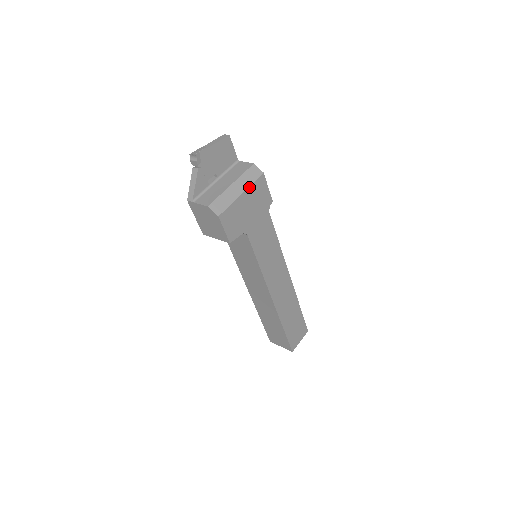
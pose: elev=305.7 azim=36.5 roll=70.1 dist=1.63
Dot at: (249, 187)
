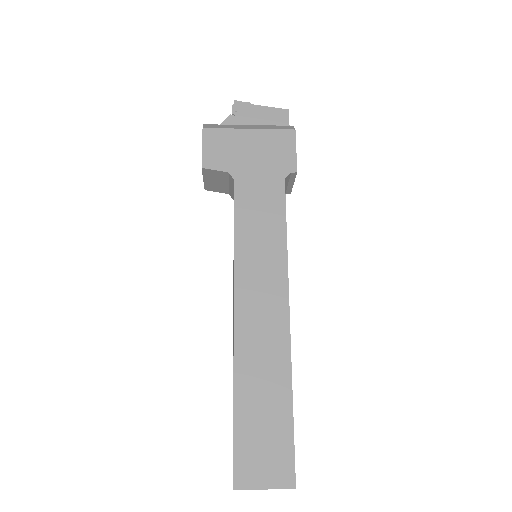
Dot at: (264, 130)
